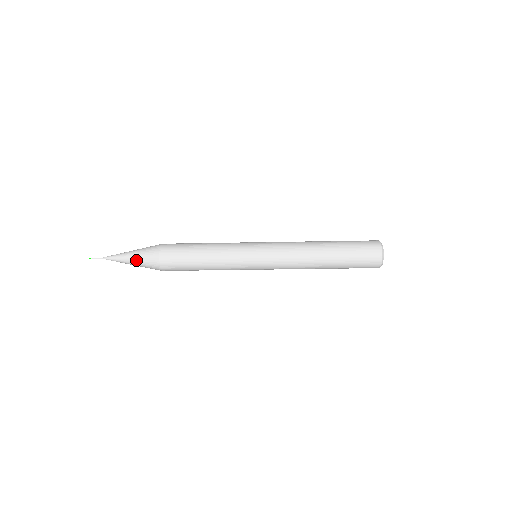
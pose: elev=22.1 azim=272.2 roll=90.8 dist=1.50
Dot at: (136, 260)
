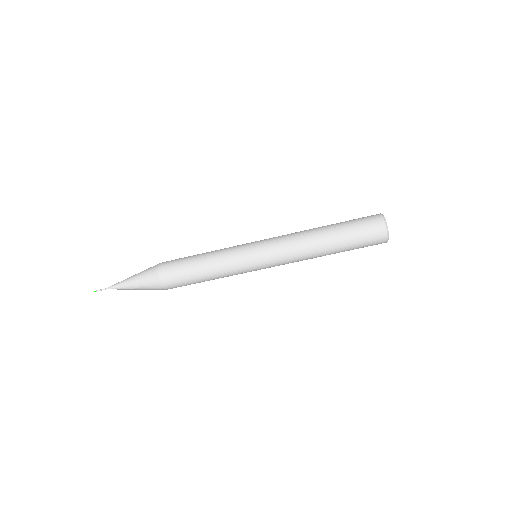
Dot at: (137, 276)
